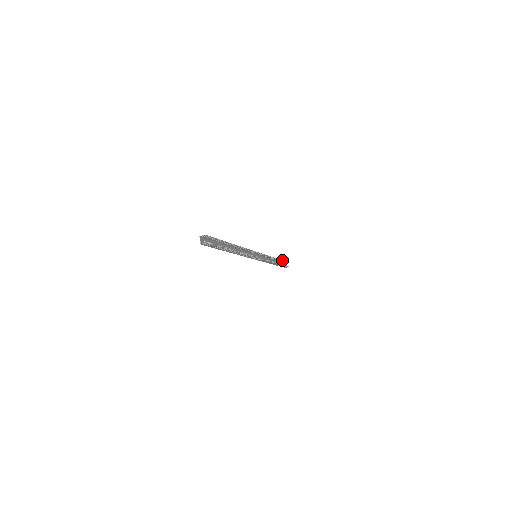
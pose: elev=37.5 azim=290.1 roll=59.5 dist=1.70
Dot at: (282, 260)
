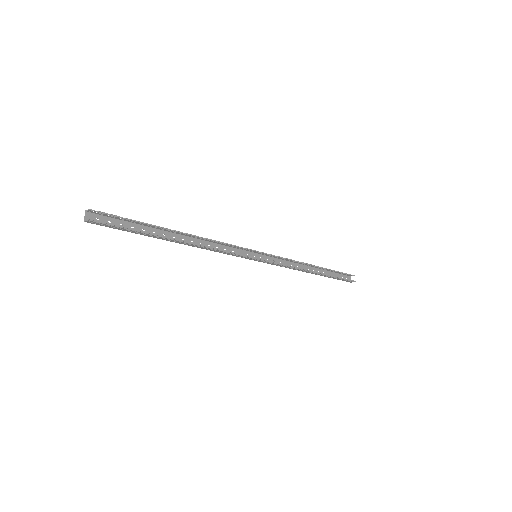
Dot at: occluded
